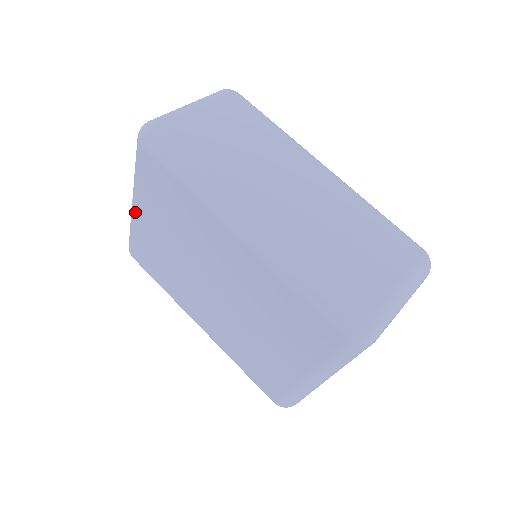
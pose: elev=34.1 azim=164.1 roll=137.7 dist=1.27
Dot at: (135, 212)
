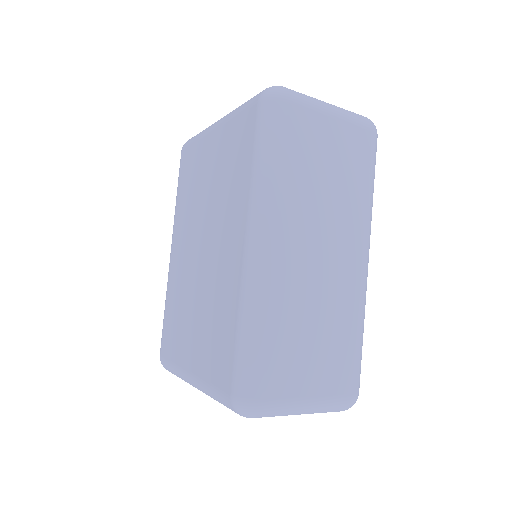
Dot at: (211, 130)
